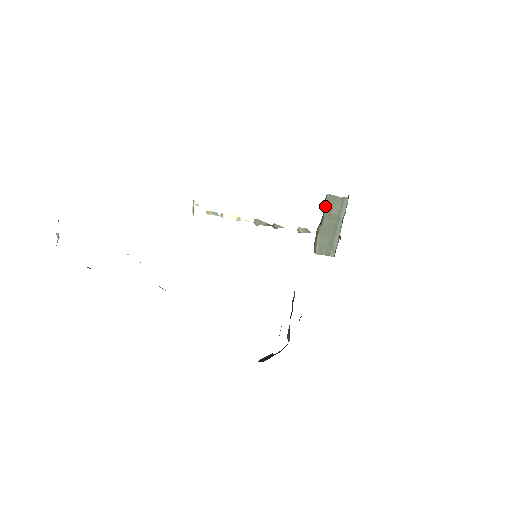
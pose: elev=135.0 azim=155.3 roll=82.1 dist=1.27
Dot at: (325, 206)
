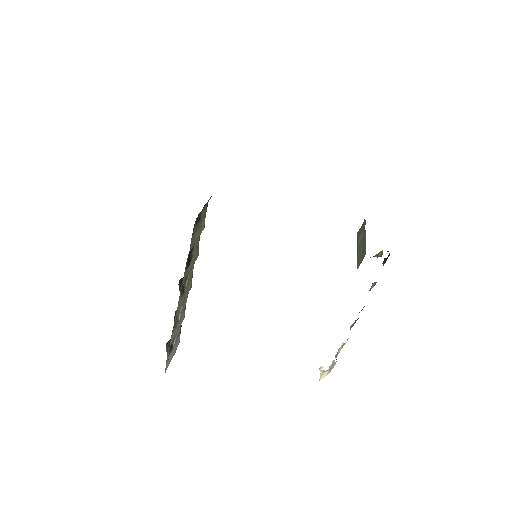
Dot at: (357, 240)
